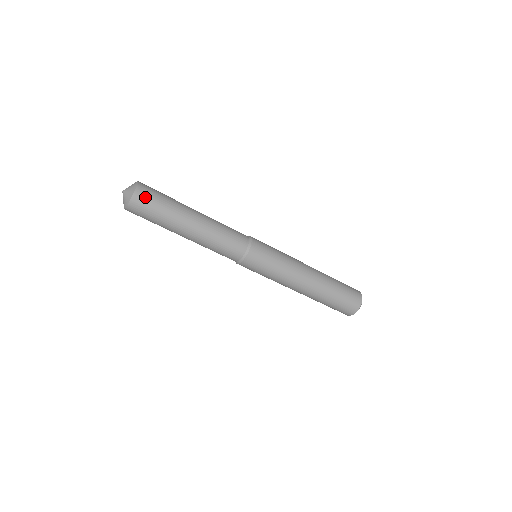
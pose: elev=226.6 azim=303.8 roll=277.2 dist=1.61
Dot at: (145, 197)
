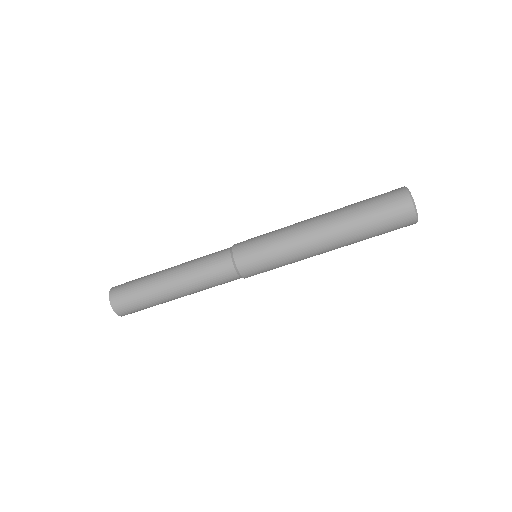
Dot at: (119, 290)
